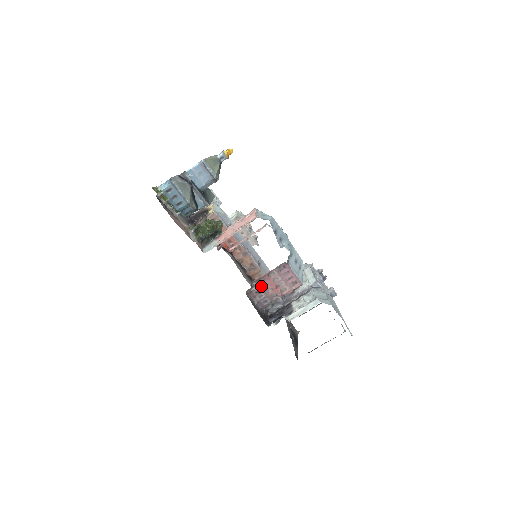
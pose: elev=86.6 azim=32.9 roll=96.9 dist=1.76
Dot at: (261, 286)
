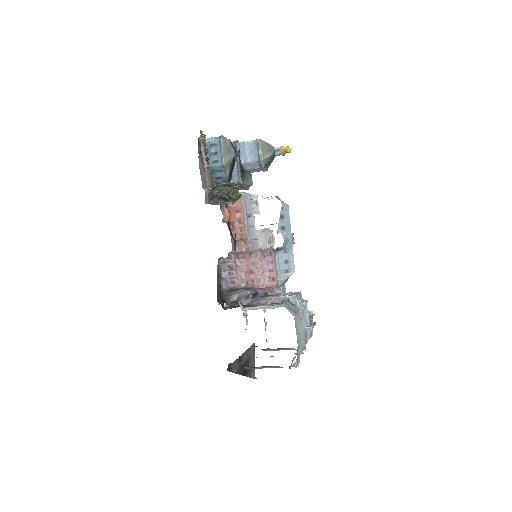
Dot at: (237, 262)
